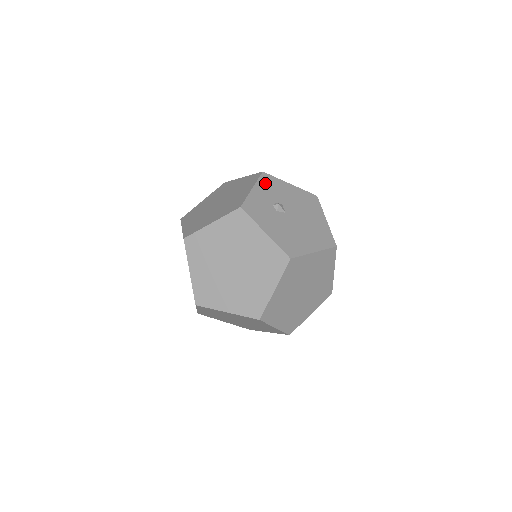
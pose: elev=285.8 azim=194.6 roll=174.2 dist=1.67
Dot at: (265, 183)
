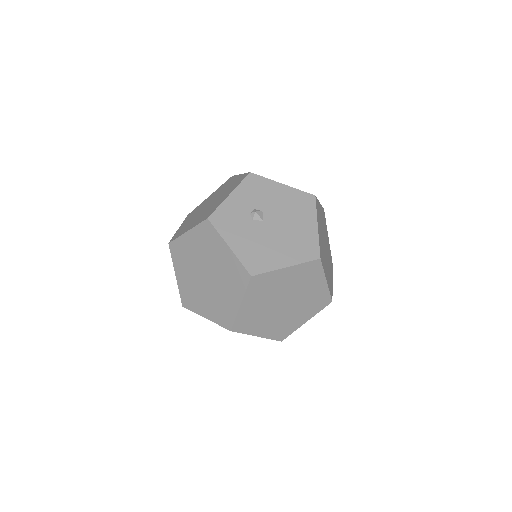
Dot at: (248, 186)
